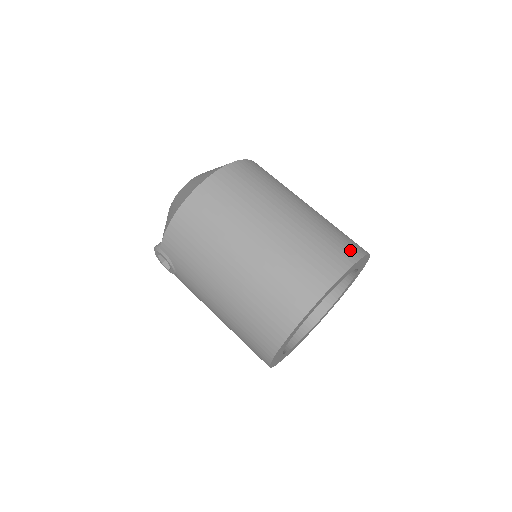
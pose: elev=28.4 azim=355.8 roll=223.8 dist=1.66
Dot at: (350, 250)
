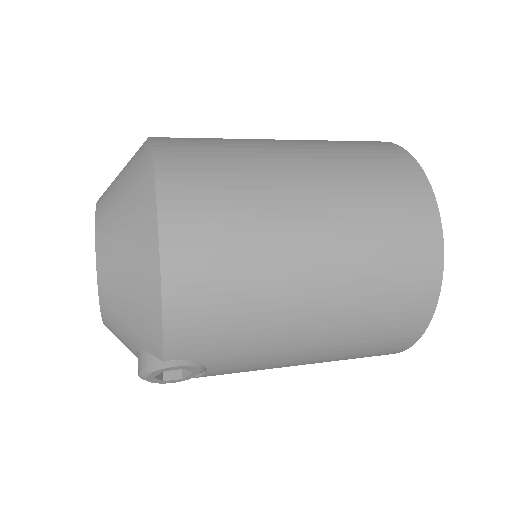
Dot at: (382, 145)
